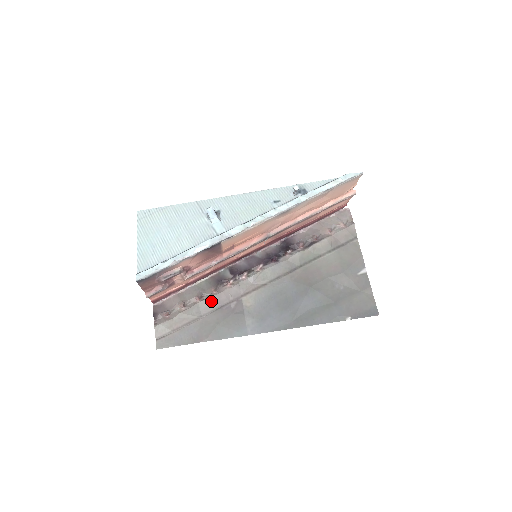
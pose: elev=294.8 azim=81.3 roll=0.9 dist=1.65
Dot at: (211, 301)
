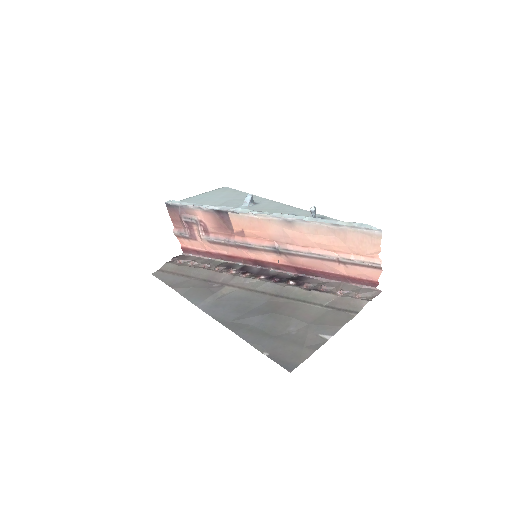
Dot at: (208, 273)
